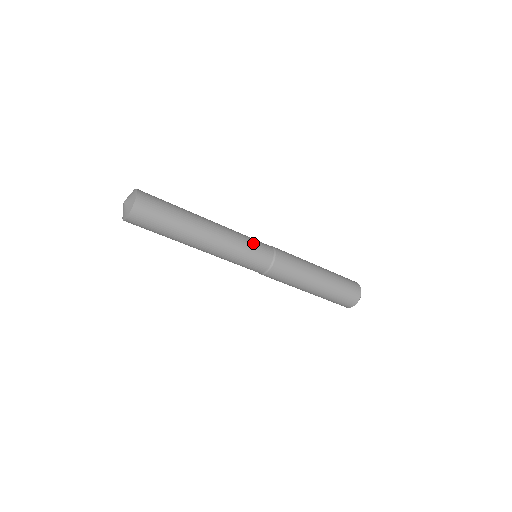
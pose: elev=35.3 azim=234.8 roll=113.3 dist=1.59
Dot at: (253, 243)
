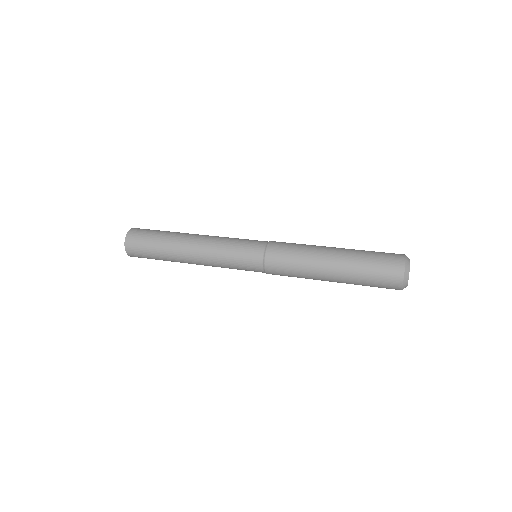
Dot at: (238, 266)
